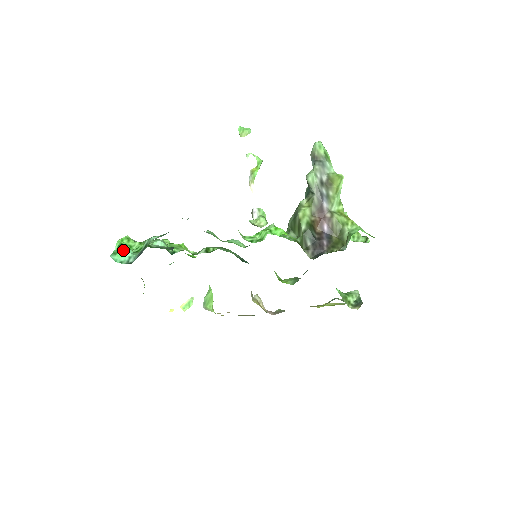
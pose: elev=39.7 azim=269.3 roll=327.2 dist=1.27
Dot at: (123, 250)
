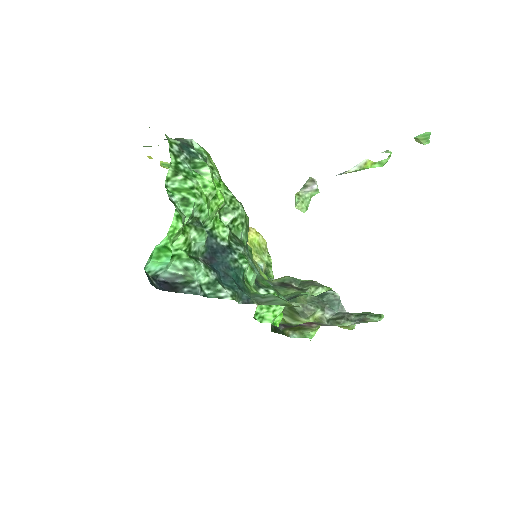
Dot at: (162, 262)
